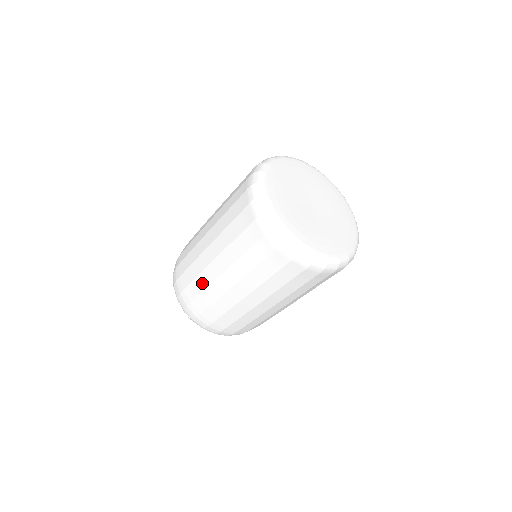
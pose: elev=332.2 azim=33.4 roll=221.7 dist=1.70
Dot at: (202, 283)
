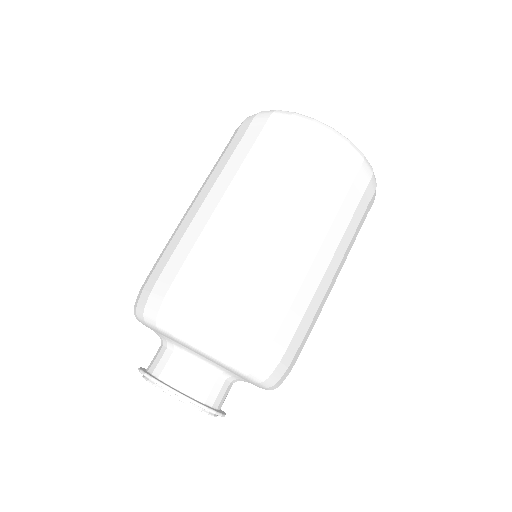
Dot at: (207, 244)
